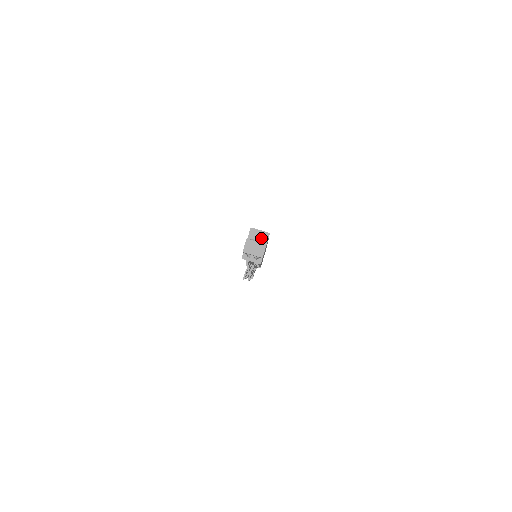
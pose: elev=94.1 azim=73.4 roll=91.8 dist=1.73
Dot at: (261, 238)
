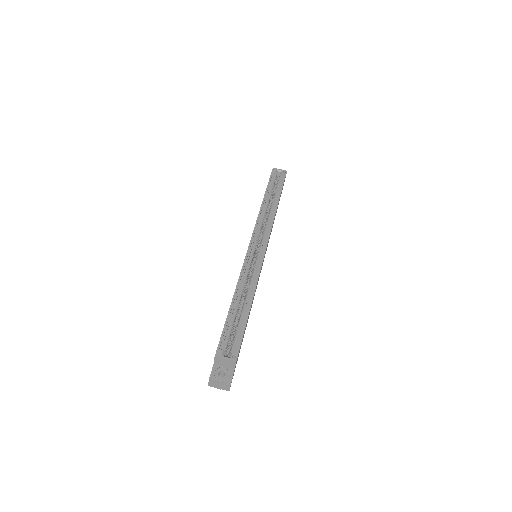
Dot at: (228, 364)
